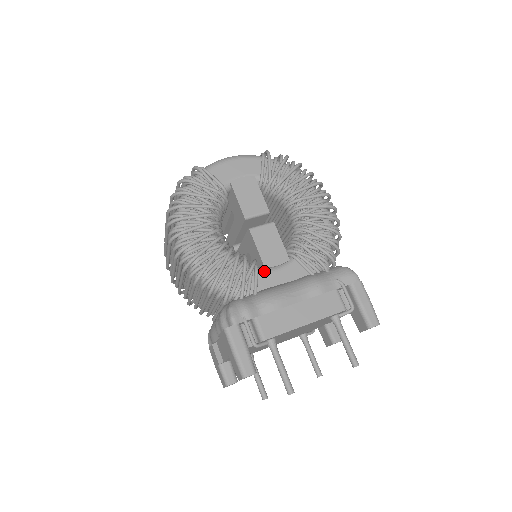
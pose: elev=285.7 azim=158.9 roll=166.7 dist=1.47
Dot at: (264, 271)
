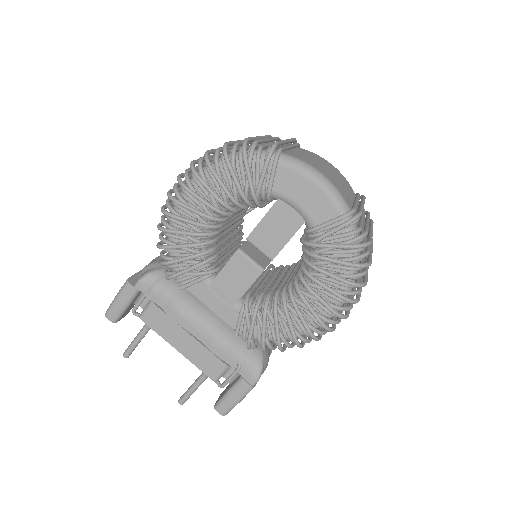
Dot at: (209, 285)
